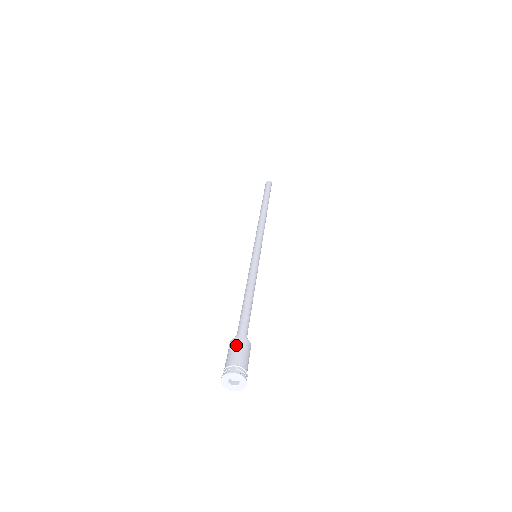
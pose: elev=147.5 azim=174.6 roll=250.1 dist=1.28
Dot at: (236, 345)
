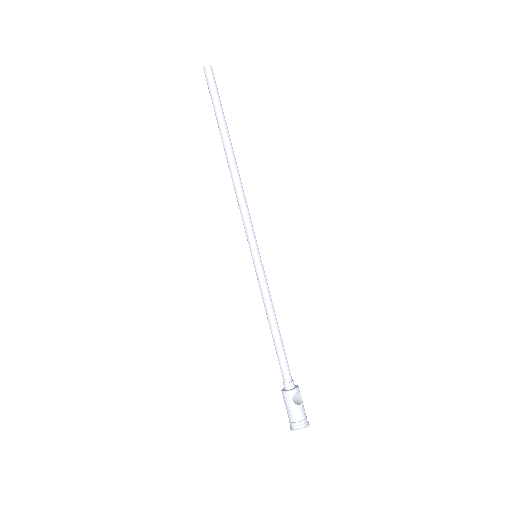
Dot at: (287, 389)
